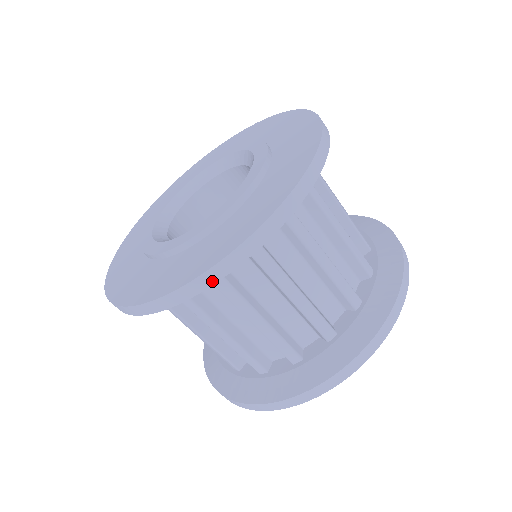
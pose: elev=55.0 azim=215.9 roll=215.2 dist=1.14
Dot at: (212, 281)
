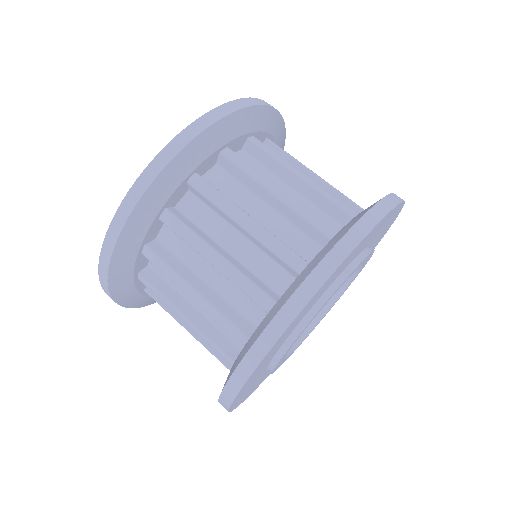
Dot at: (226, 112)
